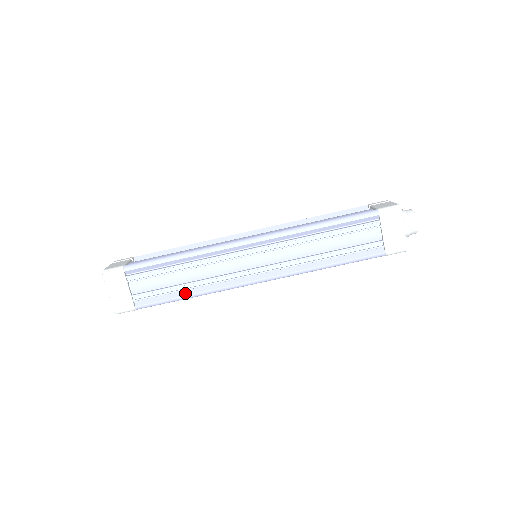
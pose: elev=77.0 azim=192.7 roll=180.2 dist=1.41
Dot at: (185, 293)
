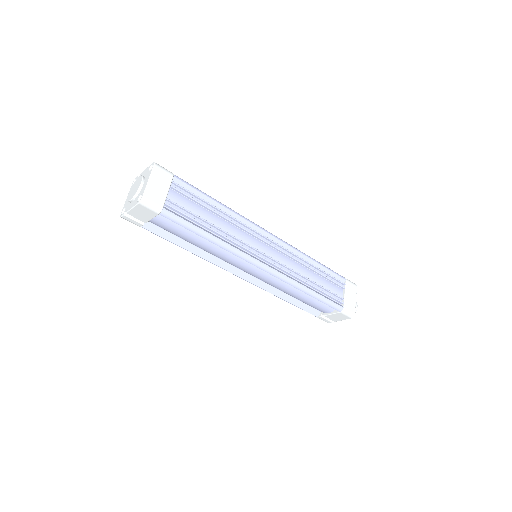
Dot at: (209, 232)
